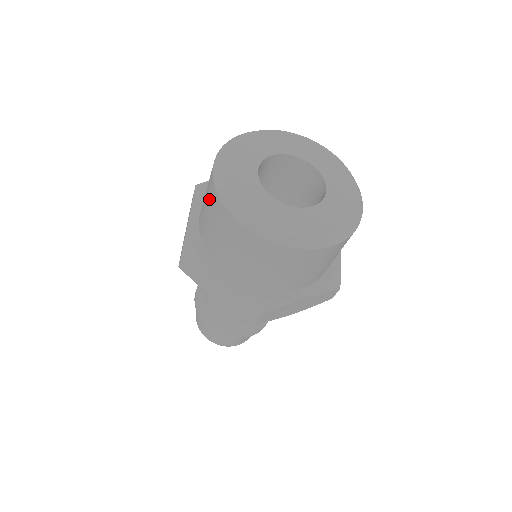
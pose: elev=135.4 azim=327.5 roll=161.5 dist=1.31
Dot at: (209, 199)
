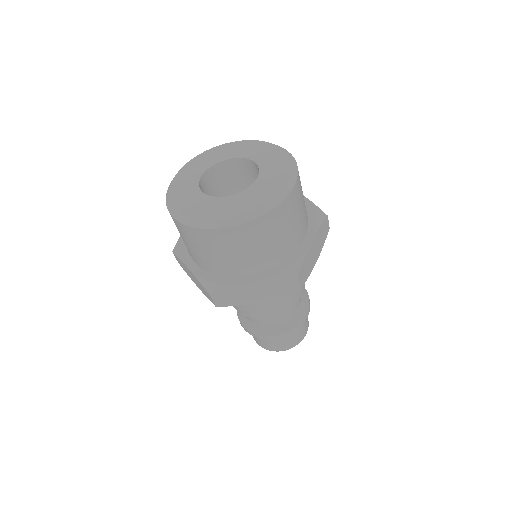
Dot at: occluded
